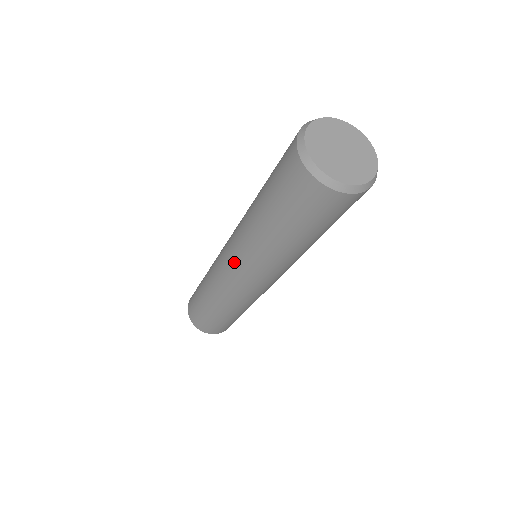
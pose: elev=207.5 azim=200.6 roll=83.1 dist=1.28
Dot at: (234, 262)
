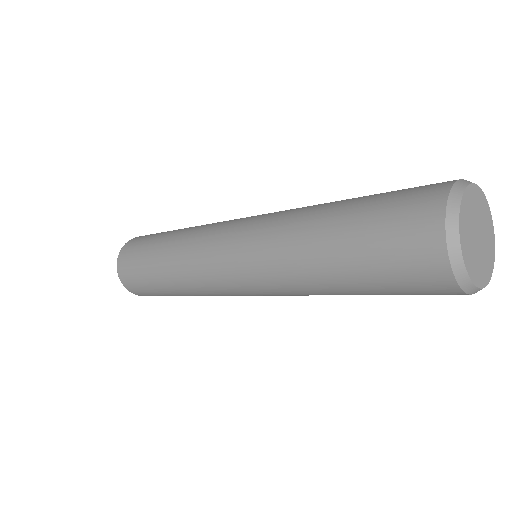
Dot at: (241, 234)
